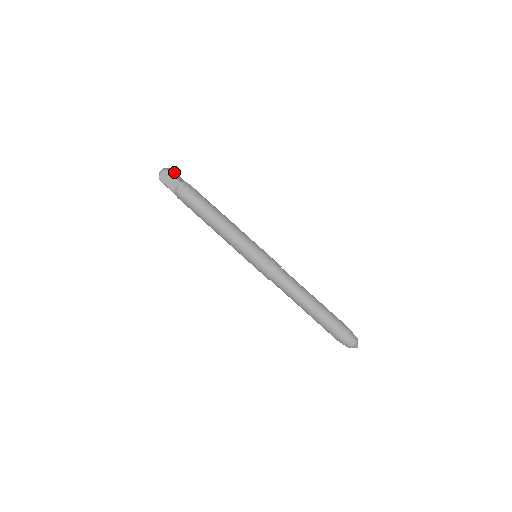
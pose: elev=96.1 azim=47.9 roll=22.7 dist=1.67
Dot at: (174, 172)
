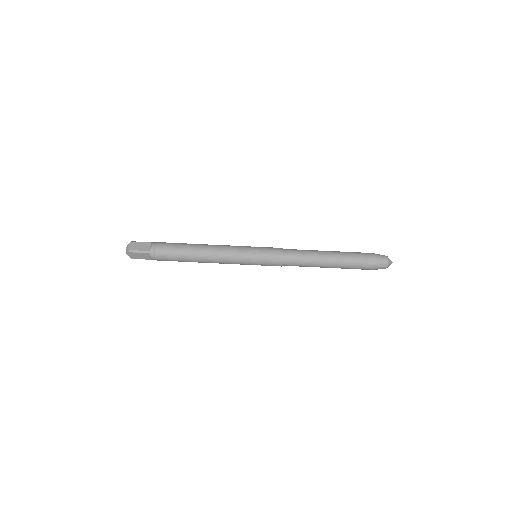
Dot at: occluded
